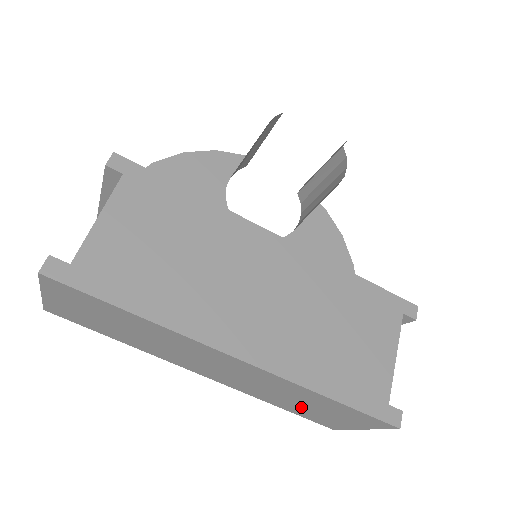
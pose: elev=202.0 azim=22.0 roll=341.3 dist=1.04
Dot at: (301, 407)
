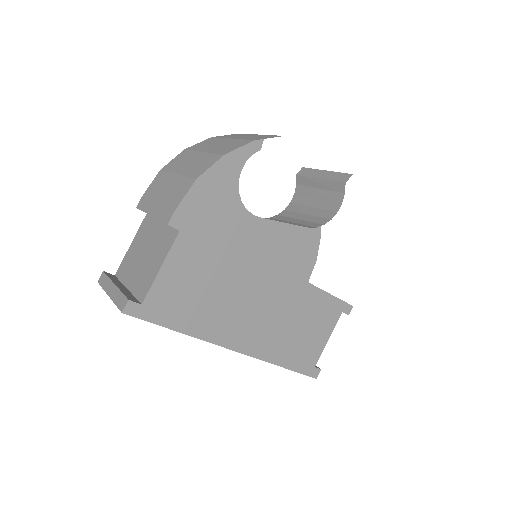
Dot at: occluded
